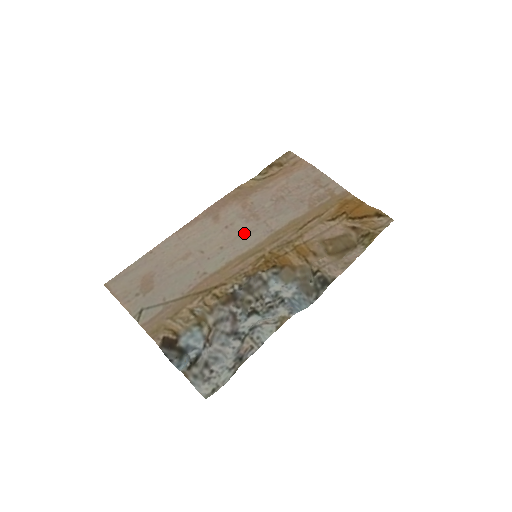
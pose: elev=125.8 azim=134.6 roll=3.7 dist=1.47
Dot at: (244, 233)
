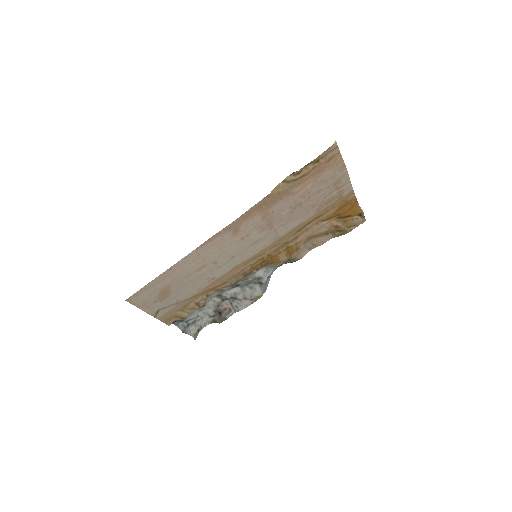
Dot at: (255, 242)
